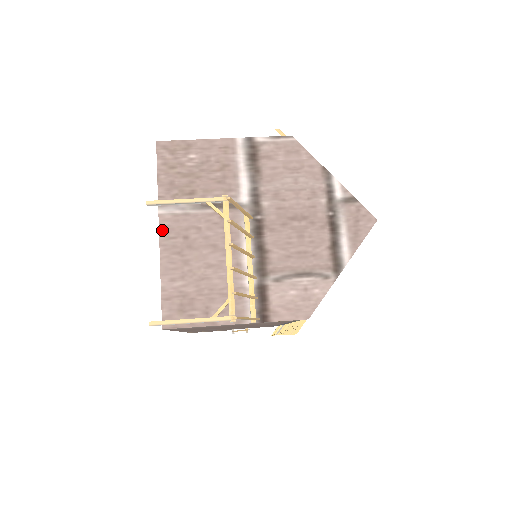
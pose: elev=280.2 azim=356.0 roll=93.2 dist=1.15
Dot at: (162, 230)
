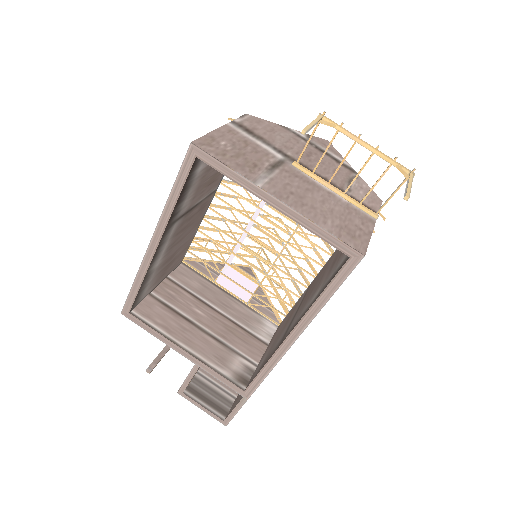
Dot at: (277, 196)
